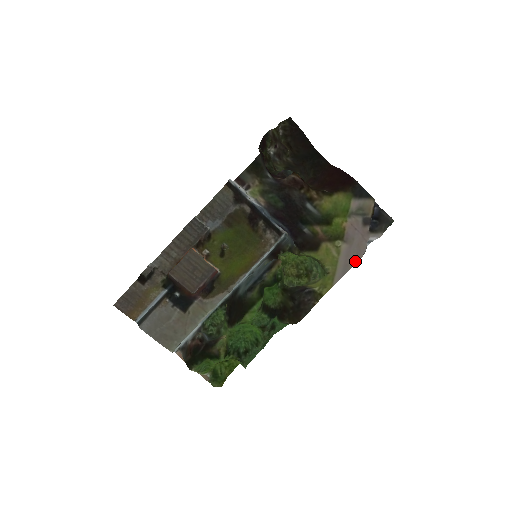
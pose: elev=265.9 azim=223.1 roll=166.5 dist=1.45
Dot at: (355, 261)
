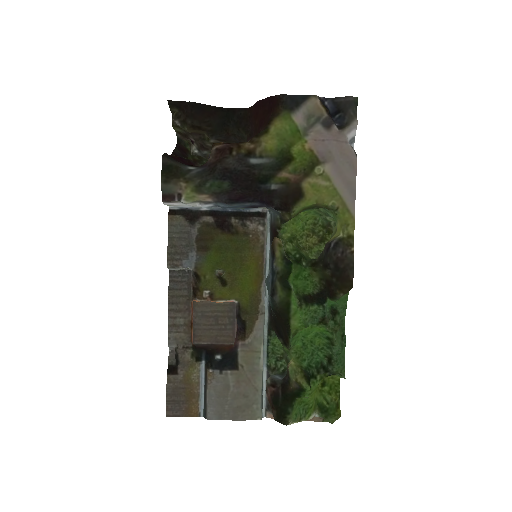
Dot at: (353, 172)
